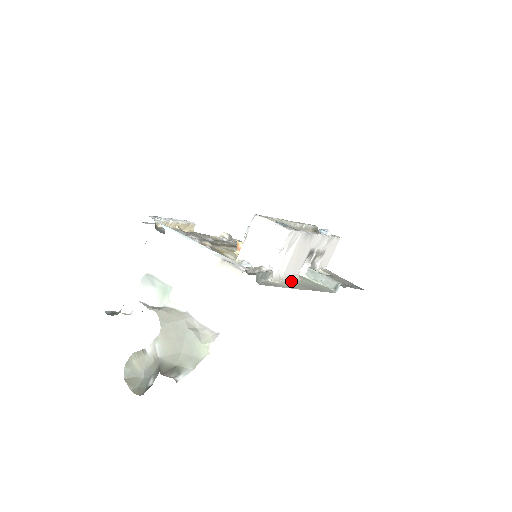
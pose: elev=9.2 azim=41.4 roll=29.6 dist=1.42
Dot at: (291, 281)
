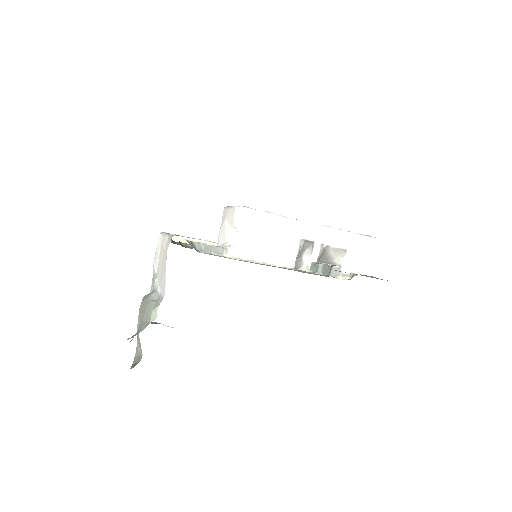
Dot at: occluded
